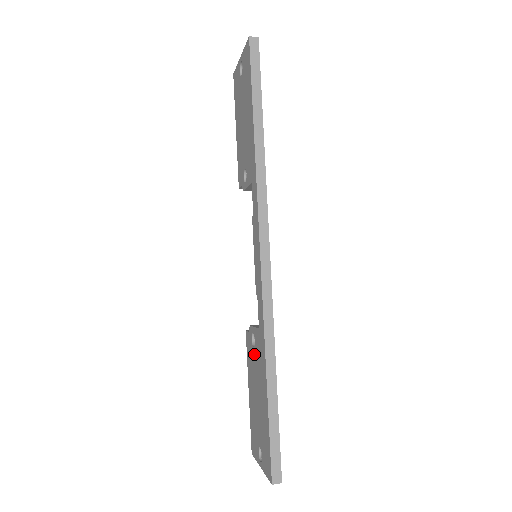
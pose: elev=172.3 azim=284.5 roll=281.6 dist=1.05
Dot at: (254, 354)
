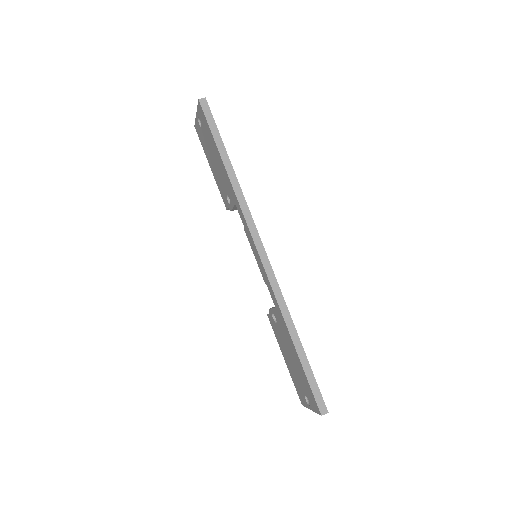
Dot at: (278, 329)
